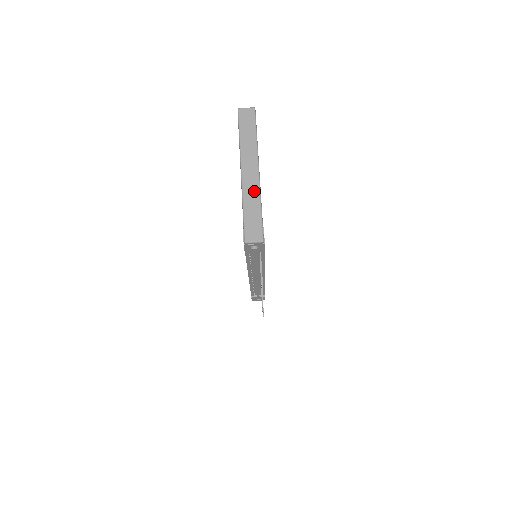
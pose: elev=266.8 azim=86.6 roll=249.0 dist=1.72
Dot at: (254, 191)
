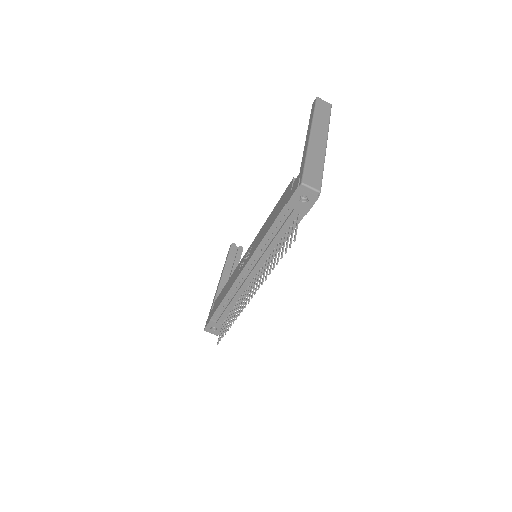
Dot at: (320, 153)
